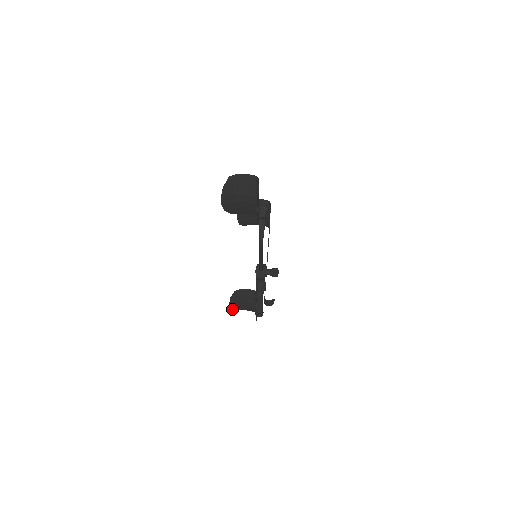
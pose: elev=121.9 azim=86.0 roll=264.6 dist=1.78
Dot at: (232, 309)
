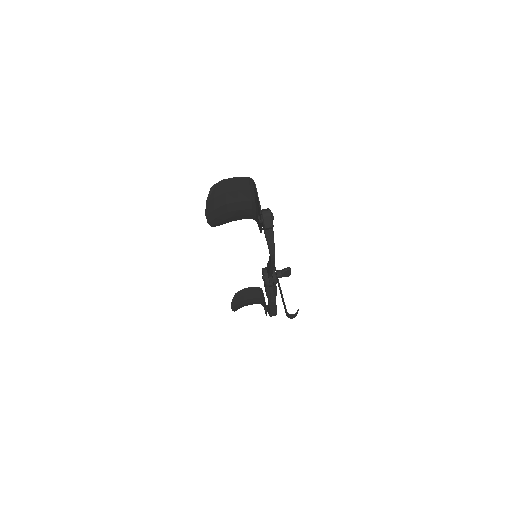
Dot at: occluded
